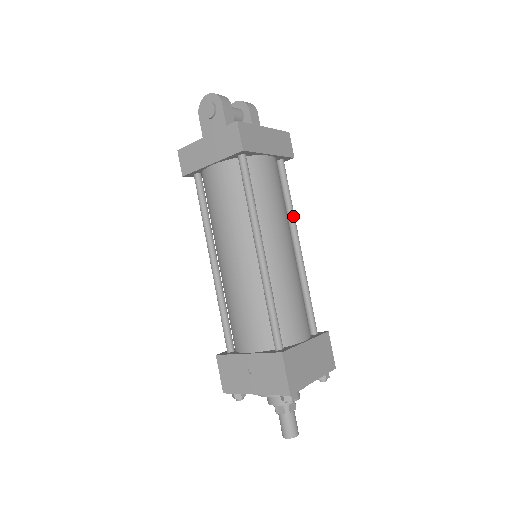
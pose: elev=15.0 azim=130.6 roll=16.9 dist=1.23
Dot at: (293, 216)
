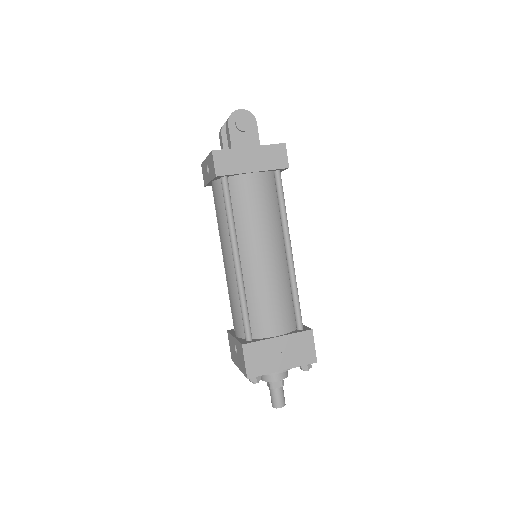
Dot at: occluded
